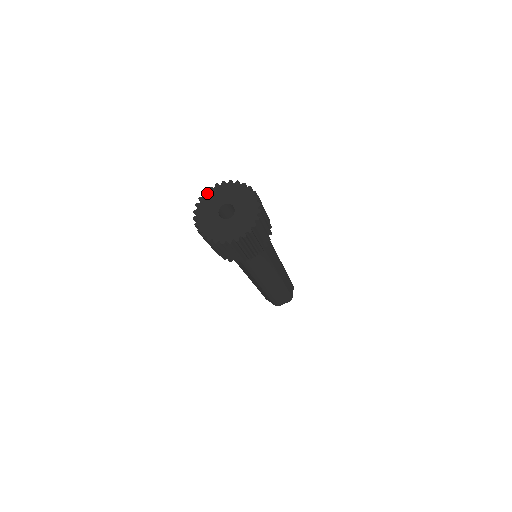
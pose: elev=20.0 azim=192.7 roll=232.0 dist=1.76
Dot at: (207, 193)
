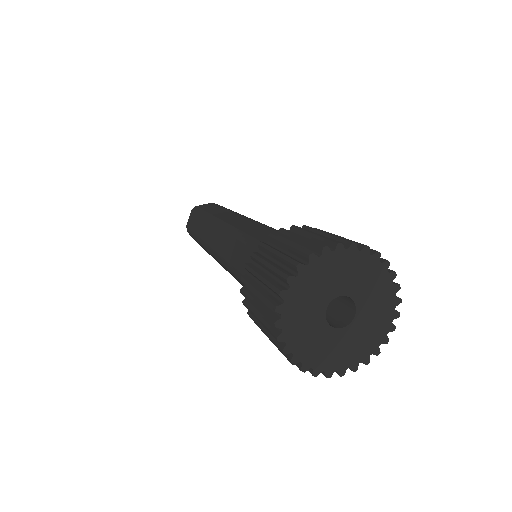
Dot at: (283, 321)
